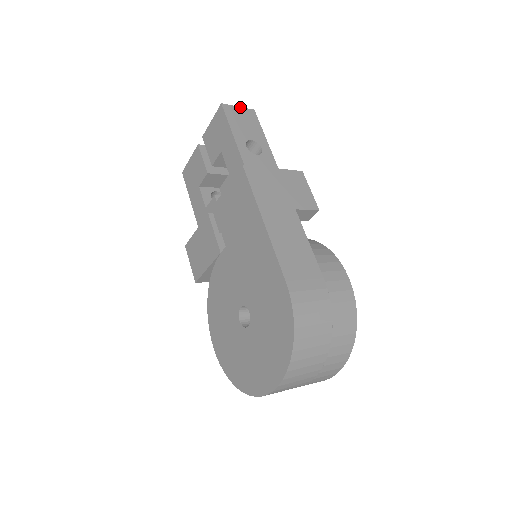
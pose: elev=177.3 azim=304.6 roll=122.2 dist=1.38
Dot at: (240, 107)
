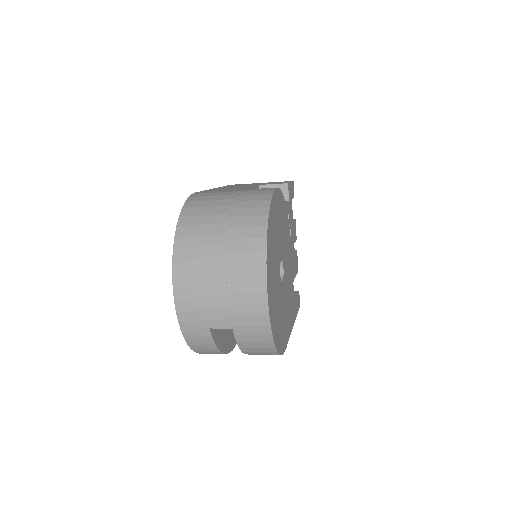
Dot at: occluded
